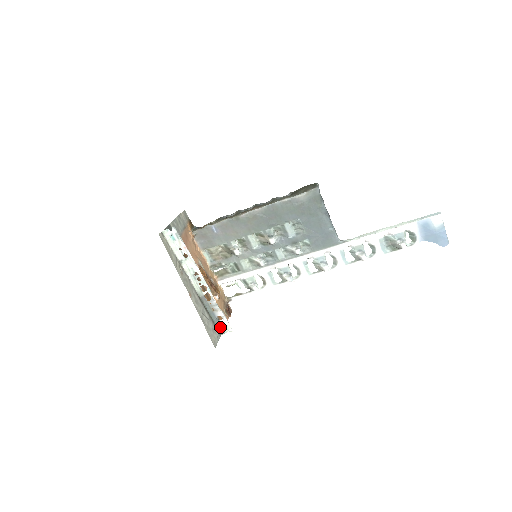
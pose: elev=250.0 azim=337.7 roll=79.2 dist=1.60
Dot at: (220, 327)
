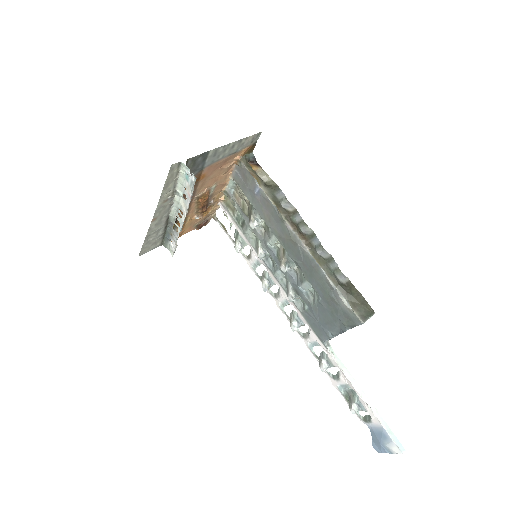
Dot at: (167, 243)
